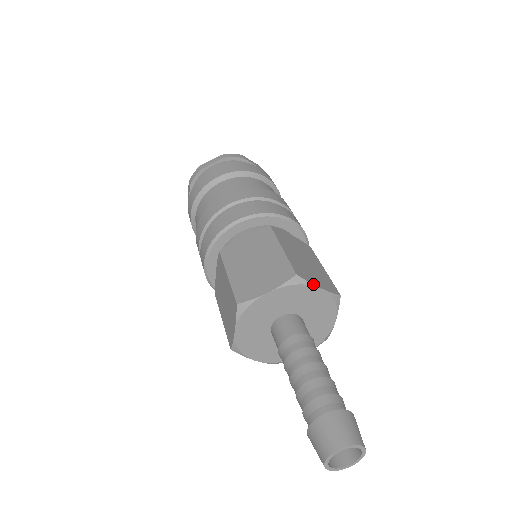
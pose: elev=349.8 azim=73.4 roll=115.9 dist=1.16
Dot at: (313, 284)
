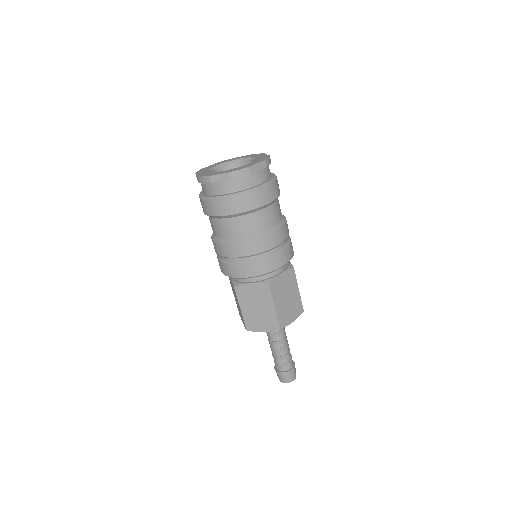
Dot at: occluded
